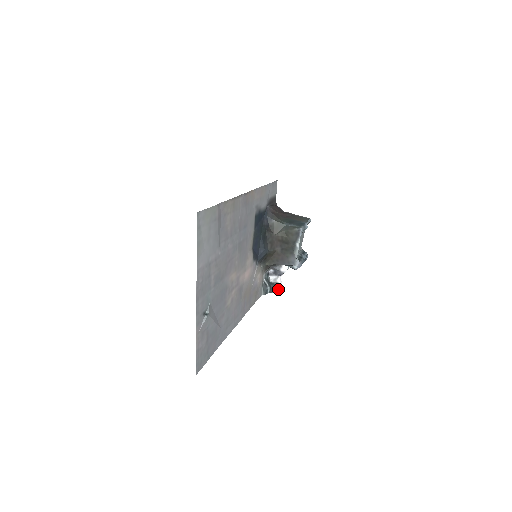
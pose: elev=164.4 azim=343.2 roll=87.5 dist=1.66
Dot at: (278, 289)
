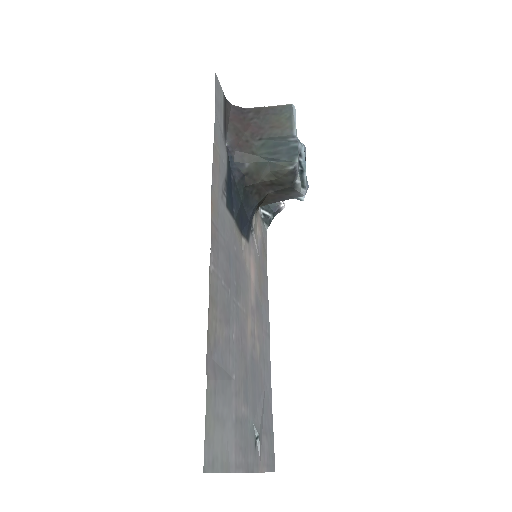
Dot at: (282, 207)
